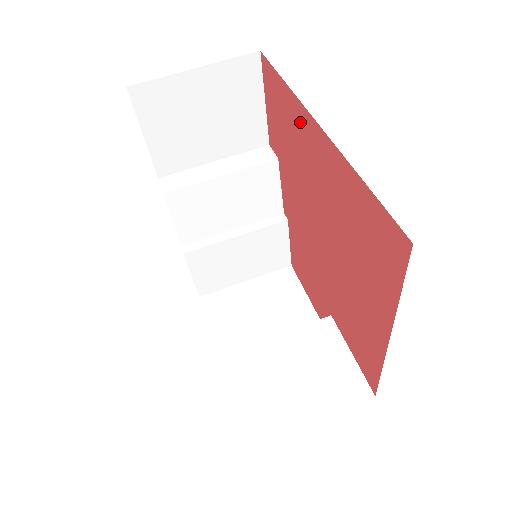
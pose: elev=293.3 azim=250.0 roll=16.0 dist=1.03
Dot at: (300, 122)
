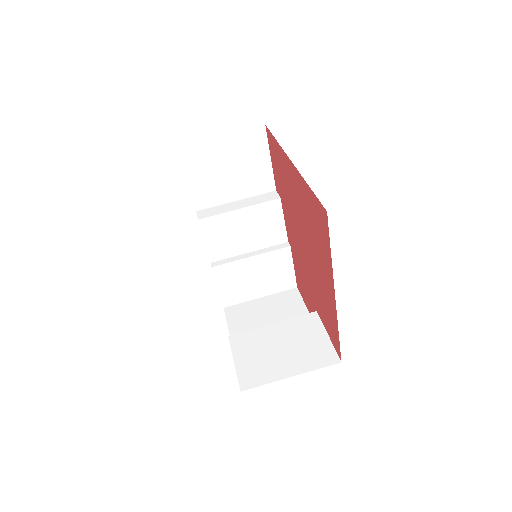
Dot at: (284, 163)
